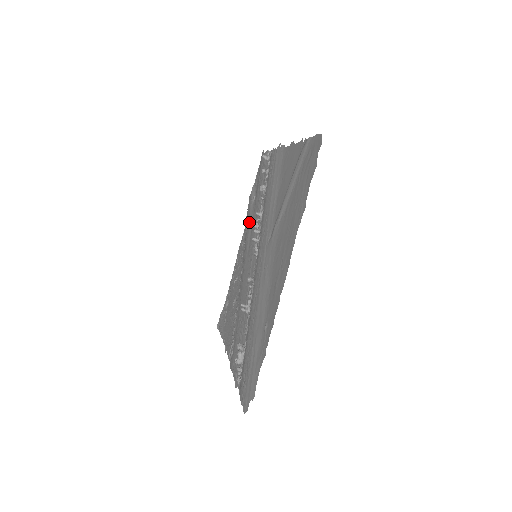
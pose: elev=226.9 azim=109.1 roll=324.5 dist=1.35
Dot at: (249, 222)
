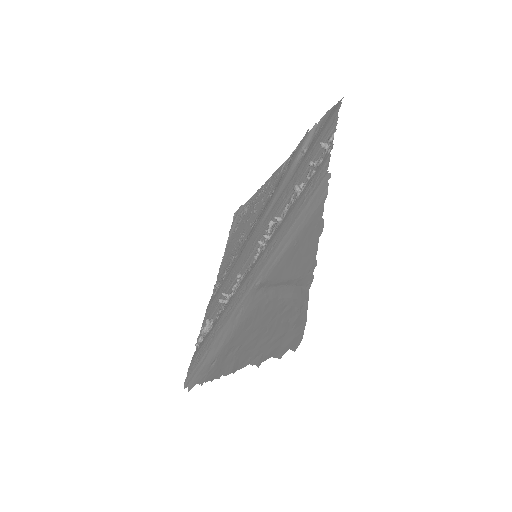
Dot at: (284, 180)
